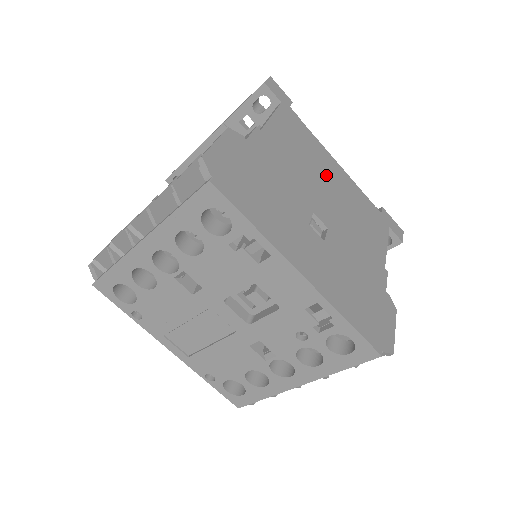
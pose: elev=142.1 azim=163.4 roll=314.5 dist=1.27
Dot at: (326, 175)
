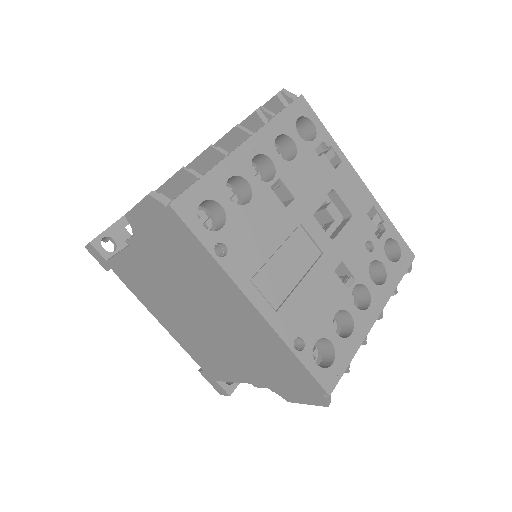
Dot at: occluded
